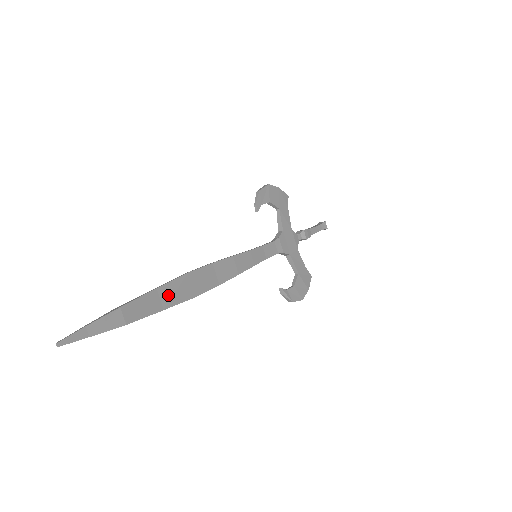
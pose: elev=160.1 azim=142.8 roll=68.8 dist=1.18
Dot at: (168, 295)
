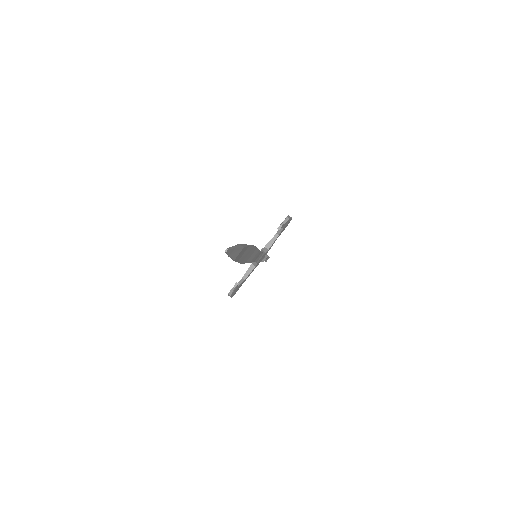
Dot at: (245, 254)
